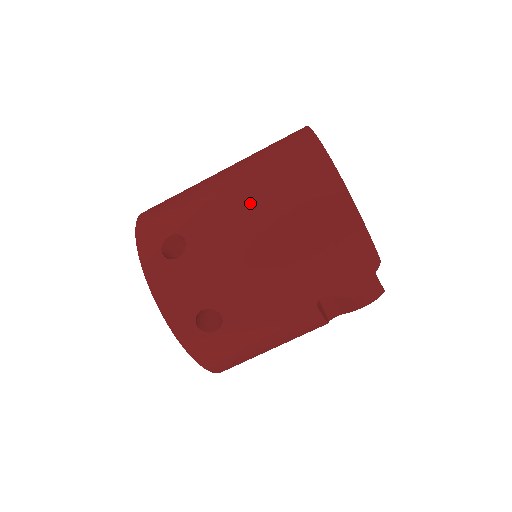
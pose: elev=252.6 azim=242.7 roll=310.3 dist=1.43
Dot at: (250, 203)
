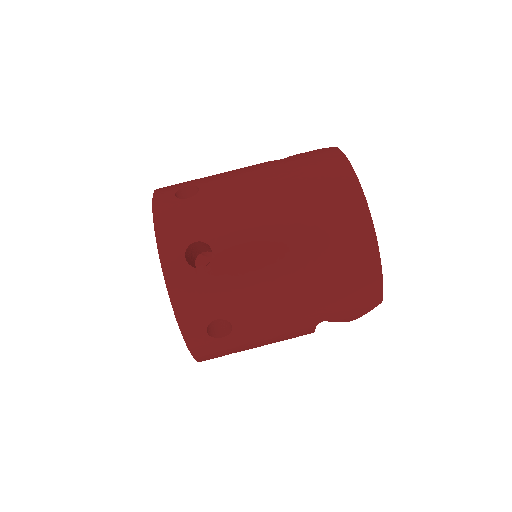
Dot at: (284, 229)
